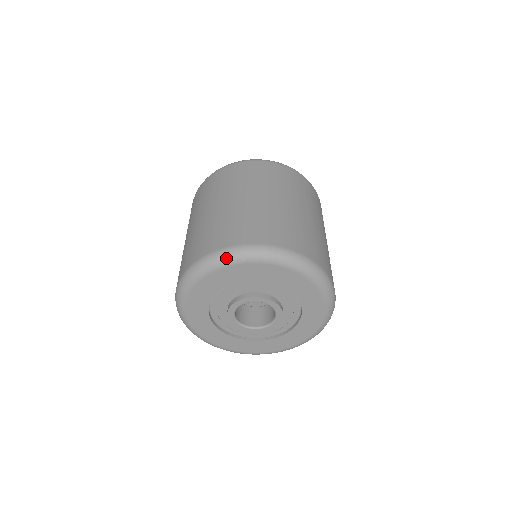
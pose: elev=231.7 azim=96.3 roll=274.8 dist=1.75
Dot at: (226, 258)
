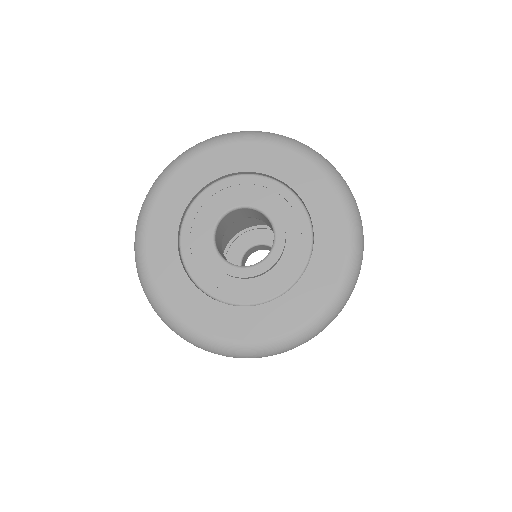
Dot at: (169, 166)
